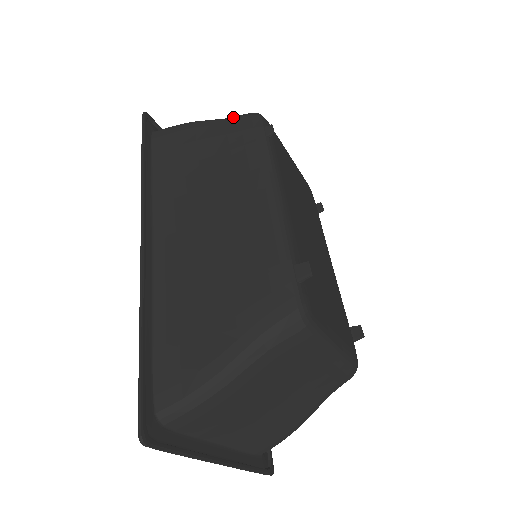
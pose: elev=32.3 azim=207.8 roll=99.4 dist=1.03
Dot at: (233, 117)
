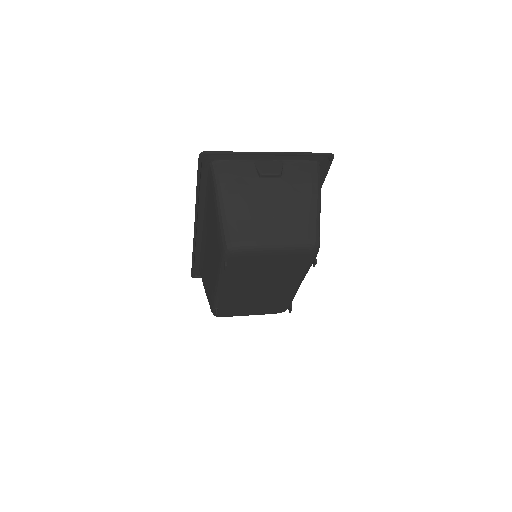
Dot at: (222, 231)
